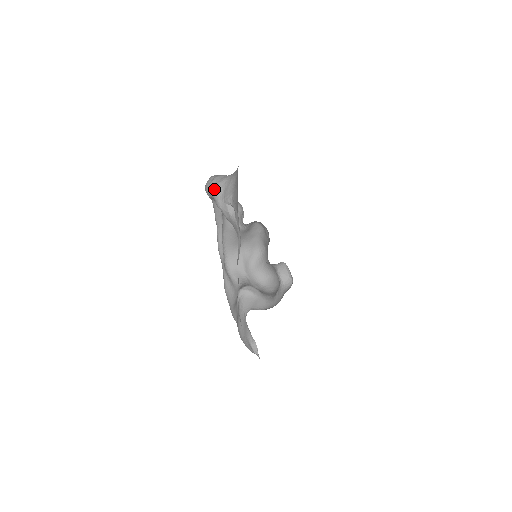
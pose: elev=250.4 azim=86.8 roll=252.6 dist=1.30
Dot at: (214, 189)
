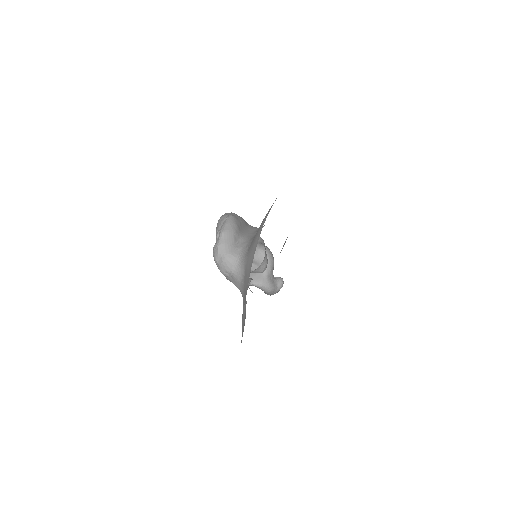
Dot at: (223, 274)
